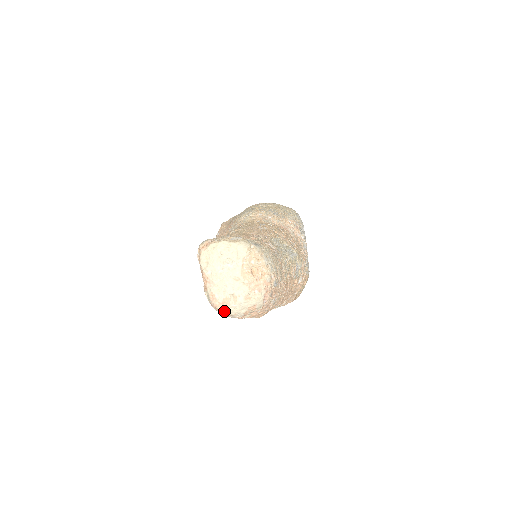
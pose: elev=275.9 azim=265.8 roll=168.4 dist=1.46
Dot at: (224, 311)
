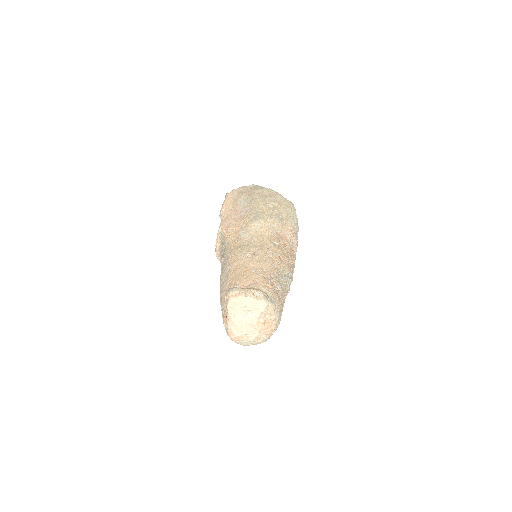
Dot at: (236, 342)
